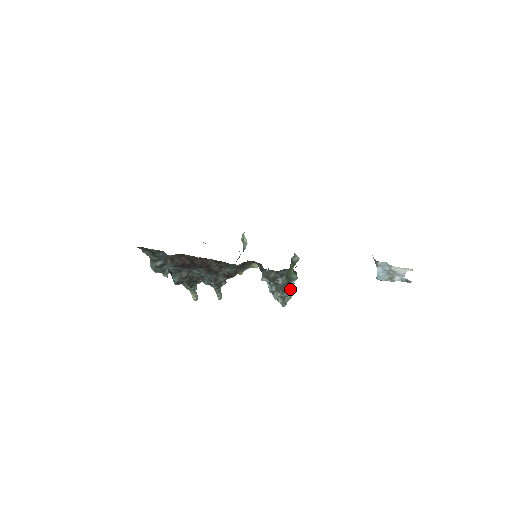
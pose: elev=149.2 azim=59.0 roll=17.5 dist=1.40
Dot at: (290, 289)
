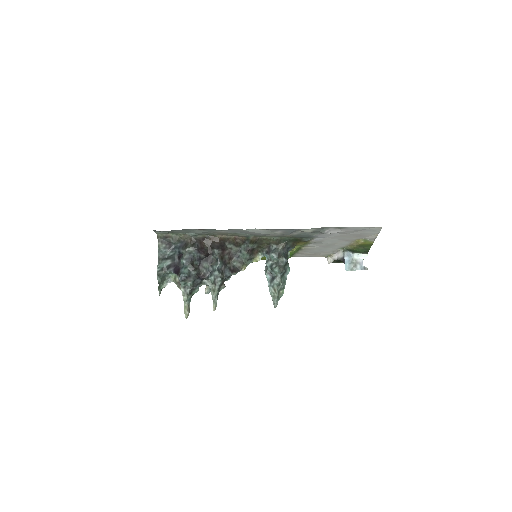
Dot at: (284, 281)
